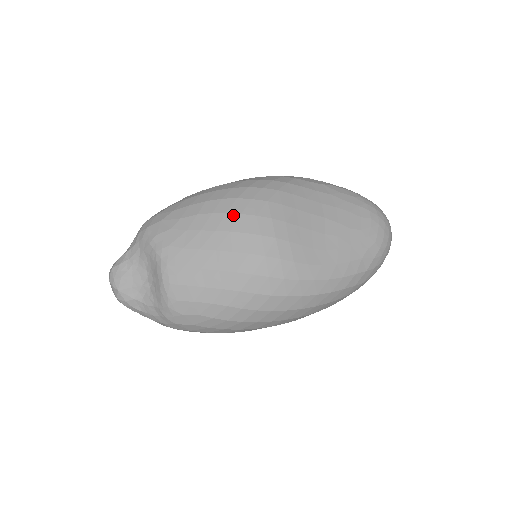
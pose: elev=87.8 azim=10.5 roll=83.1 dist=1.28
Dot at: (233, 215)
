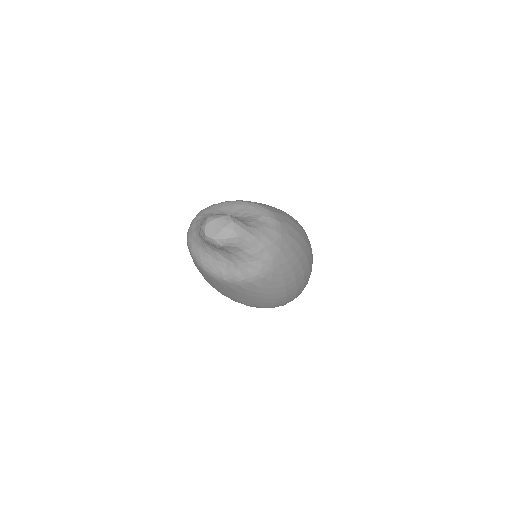
Dot at: occluded
